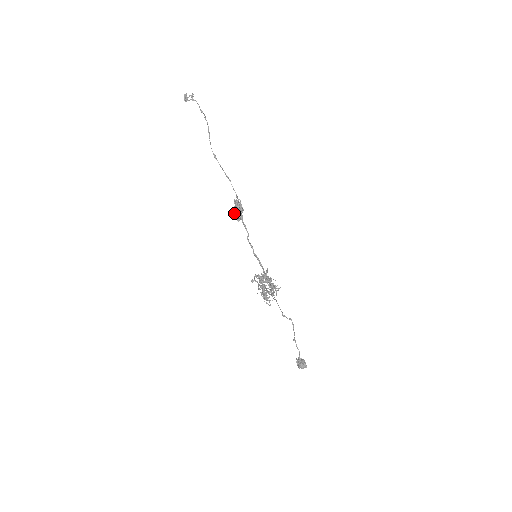
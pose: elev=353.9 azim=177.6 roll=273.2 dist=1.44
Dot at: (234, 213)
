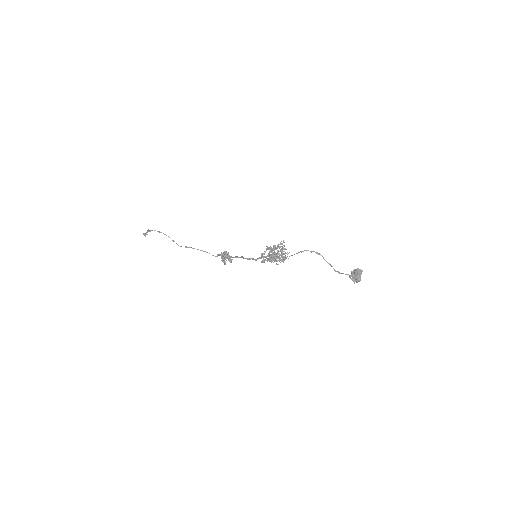
Dot at: (224, 261)
